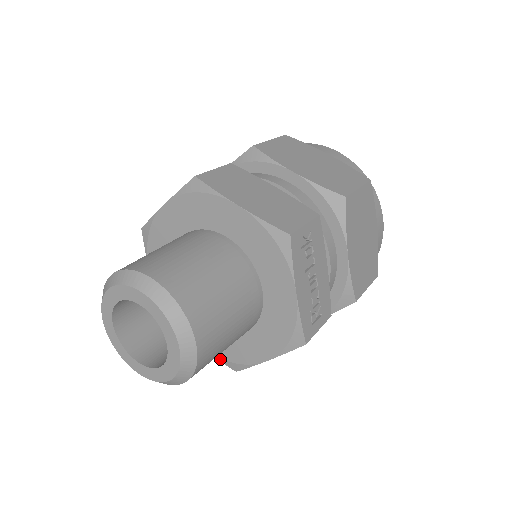
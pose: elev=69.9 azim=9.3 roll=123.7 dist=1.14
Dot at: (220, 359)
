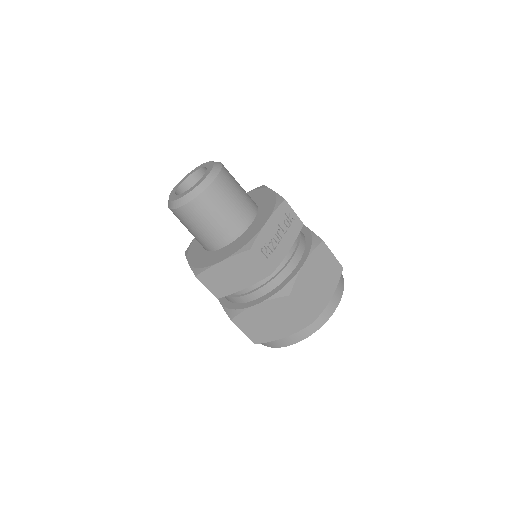
Dot at: (194, 268)
